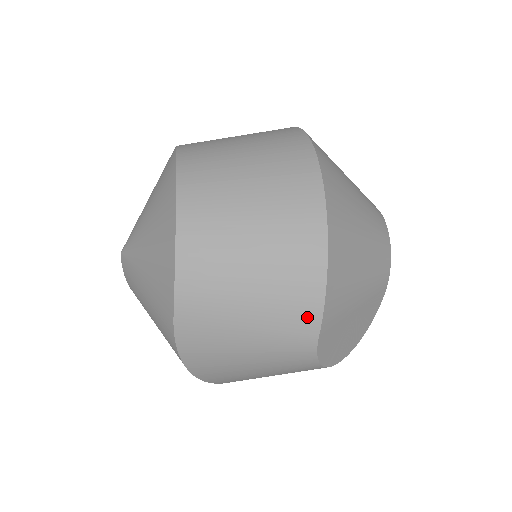
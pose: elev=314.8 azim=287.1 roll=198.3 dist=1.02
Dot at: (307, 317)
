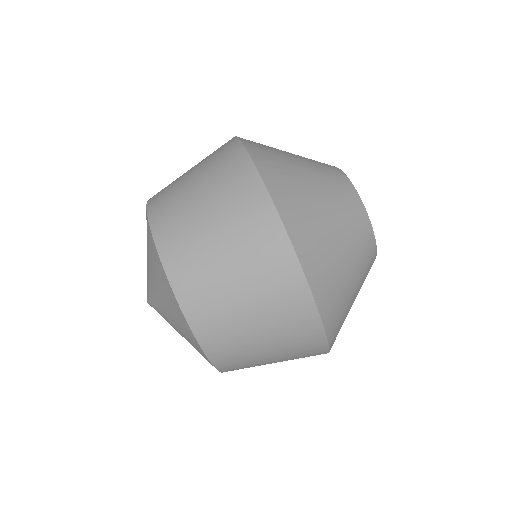
Dot at: occluded
